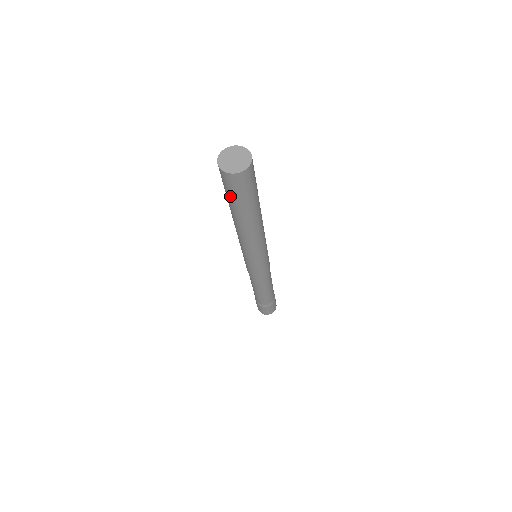
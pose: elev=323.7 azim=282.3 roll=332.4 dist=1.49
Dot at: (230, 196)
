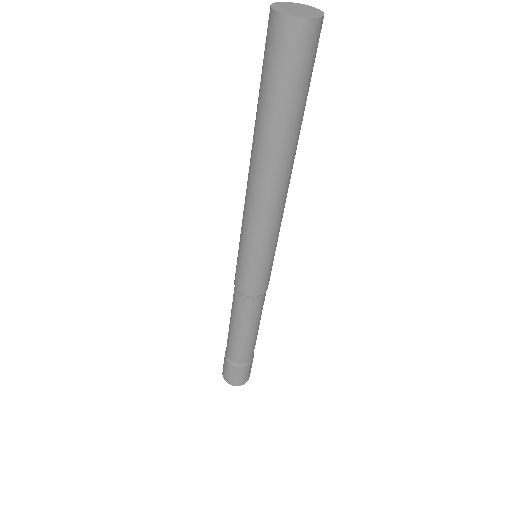
Dot at: (277, 85)
